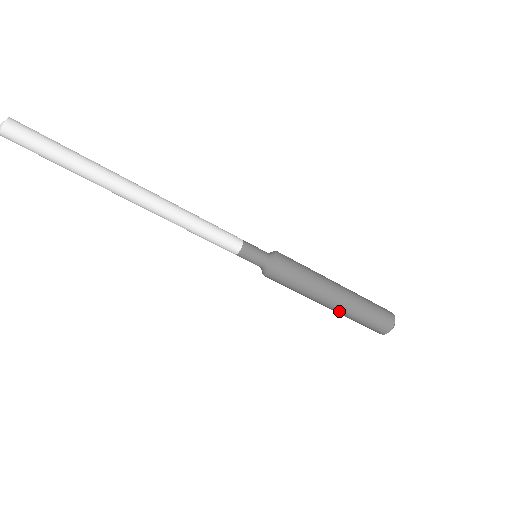
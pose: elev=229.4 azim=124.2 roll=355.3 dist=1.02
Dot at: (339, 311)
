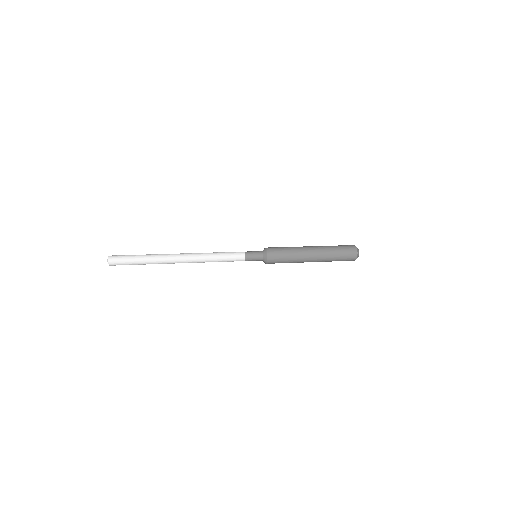
Dot at: (319, 261)
